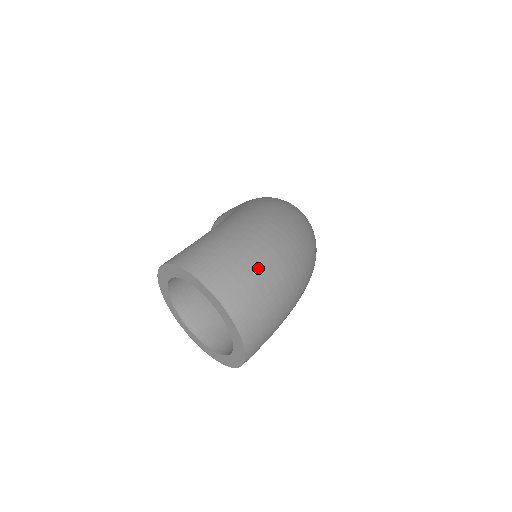
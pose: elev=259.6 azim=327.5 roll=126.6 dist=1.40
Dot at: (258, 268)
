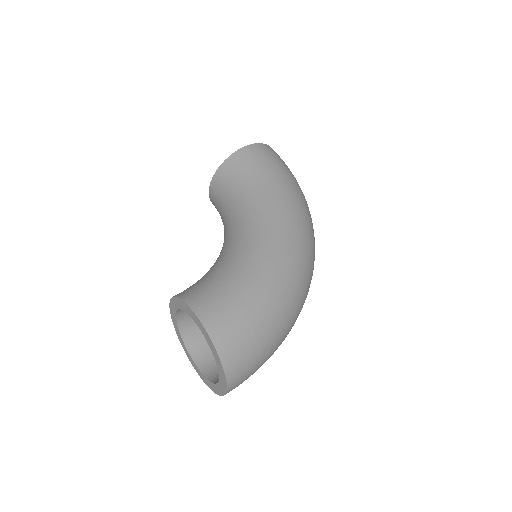
Dot at: (265, 357)
